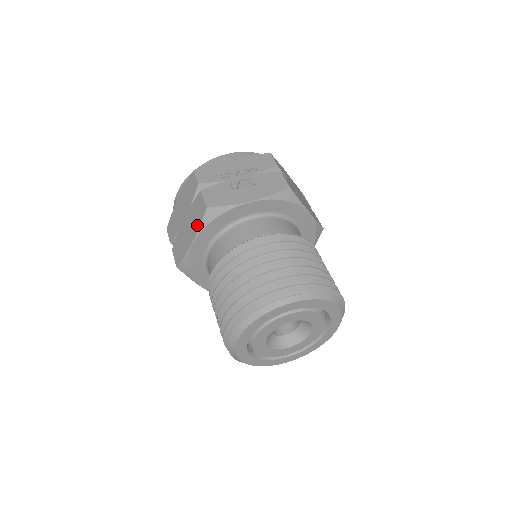
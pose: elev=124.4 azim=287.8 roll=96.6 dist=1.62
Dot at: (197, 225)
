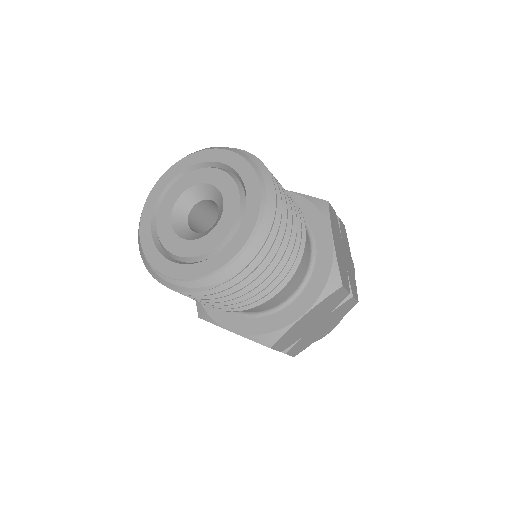
Dot at: occluded
